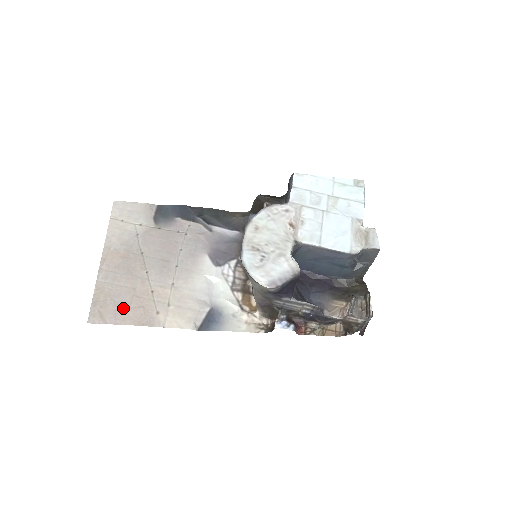
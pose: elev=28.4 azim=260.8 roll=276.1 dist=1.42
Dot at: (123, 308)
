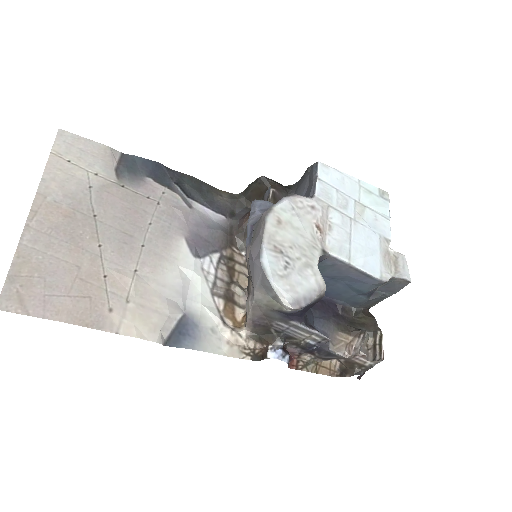
Dot at: (58, 294)
